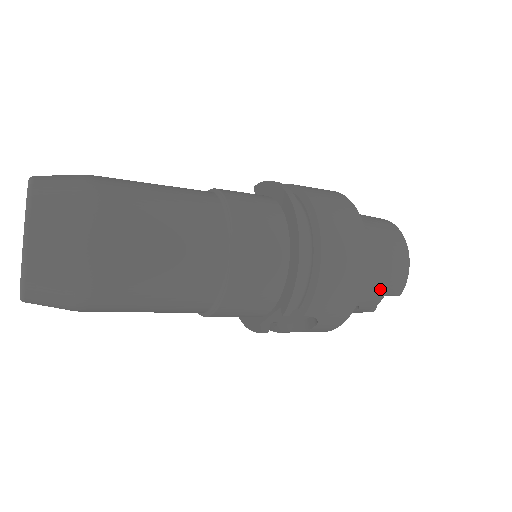
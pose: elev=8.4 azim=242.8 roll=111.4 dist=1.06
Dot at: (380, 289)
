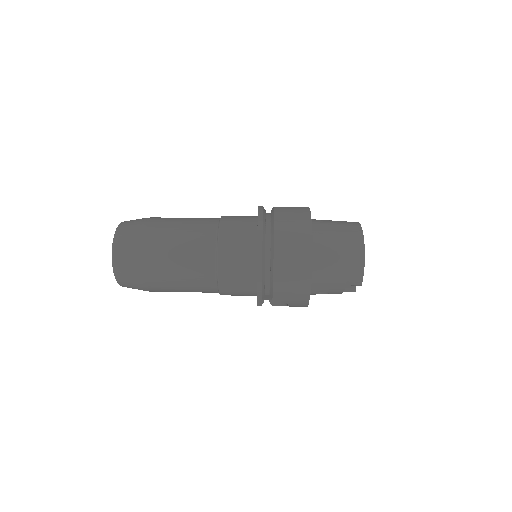
Dot at: (339, 282)
